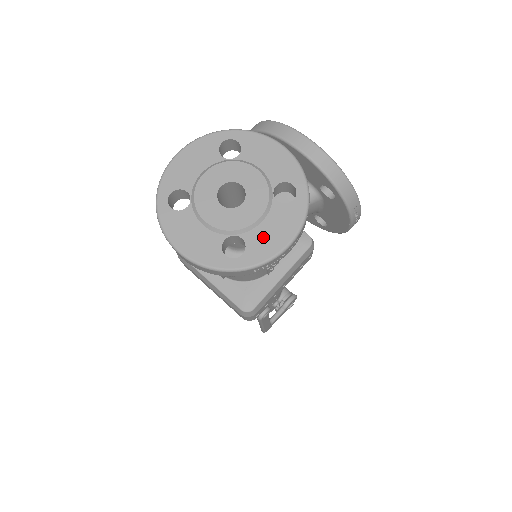
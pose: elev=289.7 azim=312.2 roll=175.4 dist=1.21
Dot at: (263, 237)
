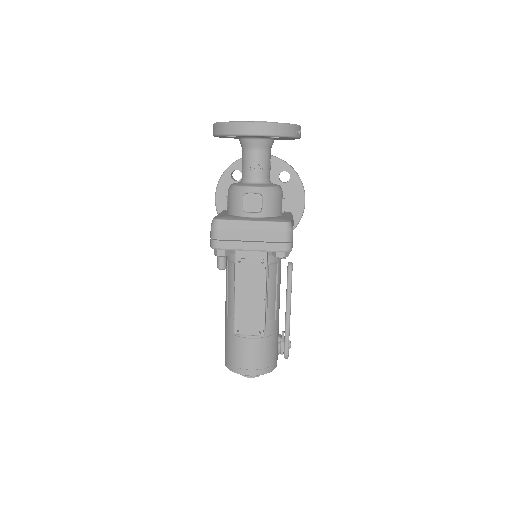
Dot at: occluded
